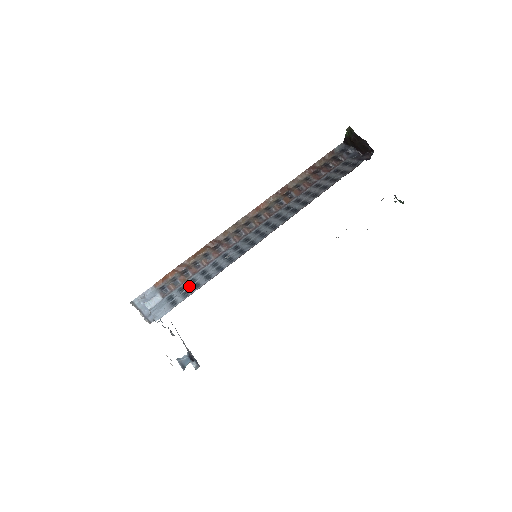
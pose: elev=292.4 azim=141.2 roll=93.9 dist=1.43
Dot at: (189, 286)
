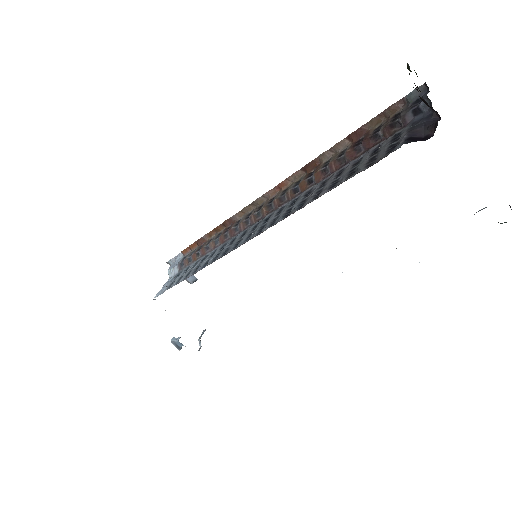
Dot at: (188, 271)
